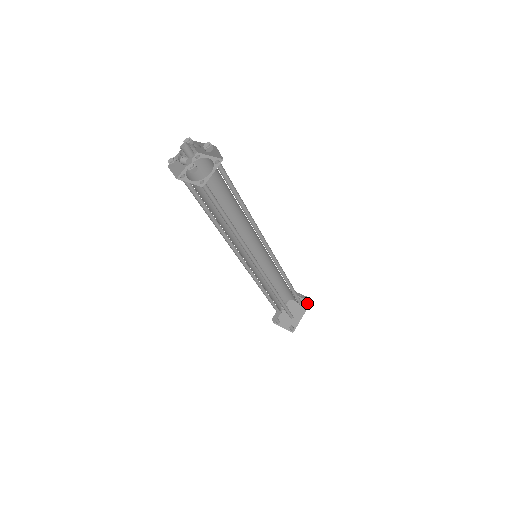
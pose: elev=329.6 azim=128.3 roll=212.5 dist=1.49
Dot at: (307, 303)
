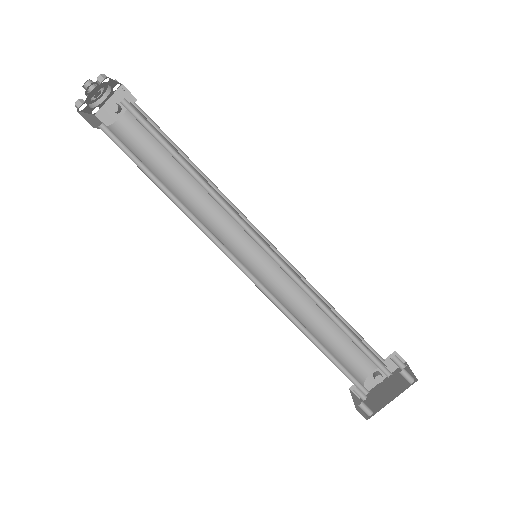
Dot at: (408, 379)
